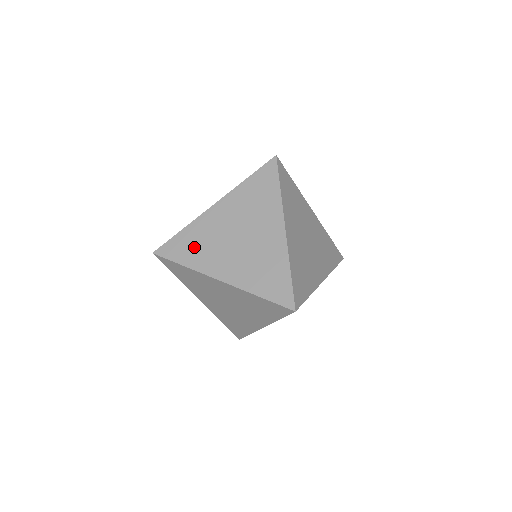
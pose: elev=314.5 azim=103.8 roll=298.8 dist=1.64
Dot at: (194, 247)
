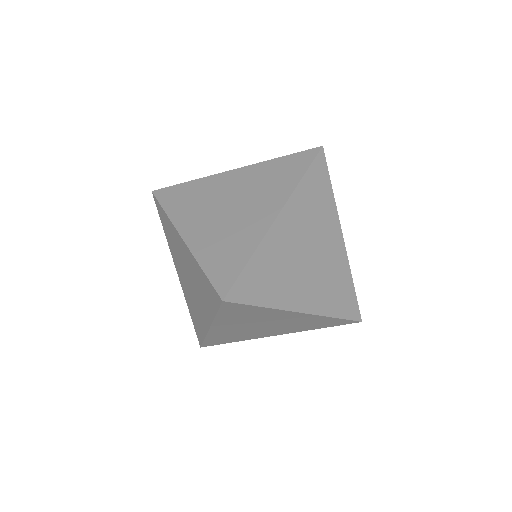
Dot at: occluded
